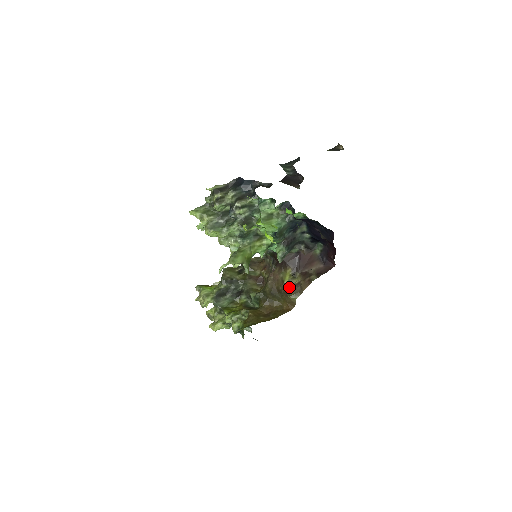
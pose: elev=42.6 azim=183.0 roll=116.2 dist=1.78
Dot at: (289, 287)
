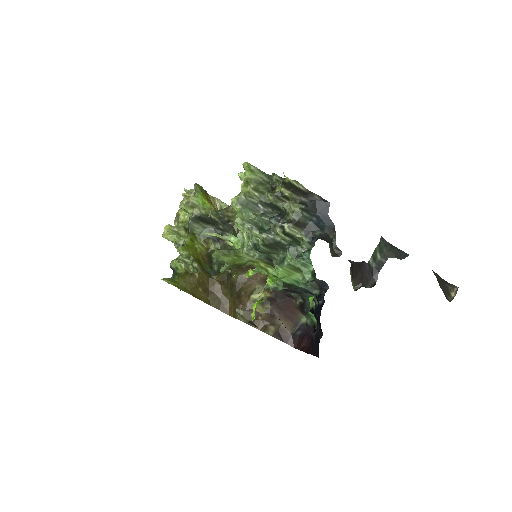
Dot at: (248, 304)
